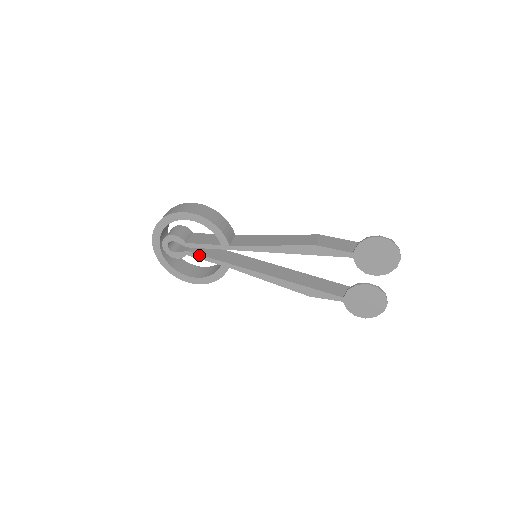
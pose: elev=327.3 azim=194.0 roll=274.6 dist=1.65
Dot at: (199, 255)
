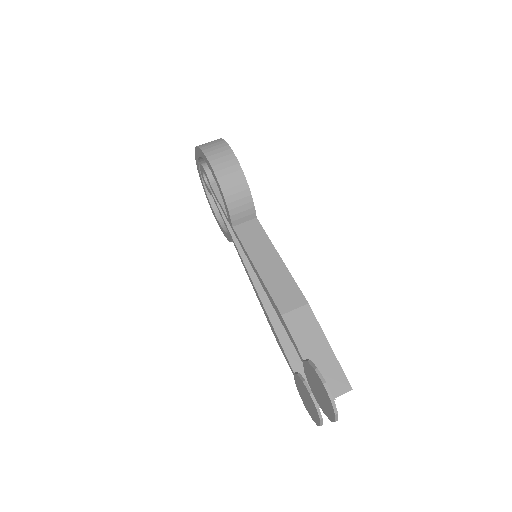
Dot at: (218, 206)
